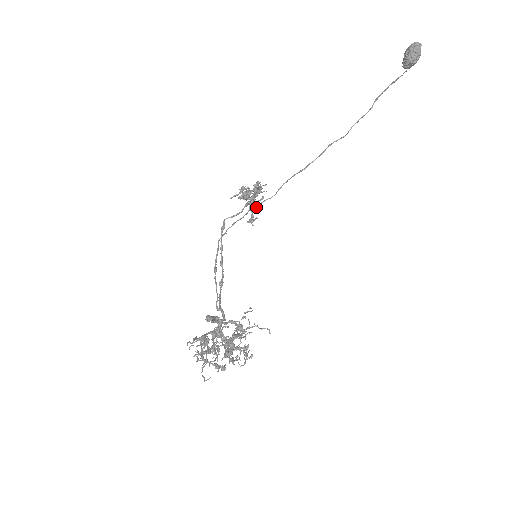
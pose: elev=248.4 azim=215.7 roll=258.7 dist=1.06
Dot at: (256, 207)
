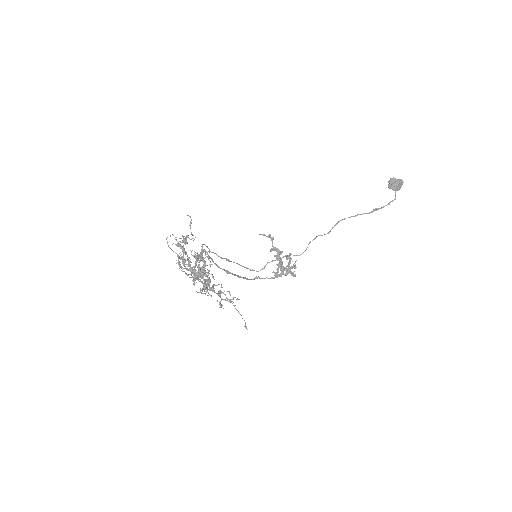
Dot at: (281, 262)
